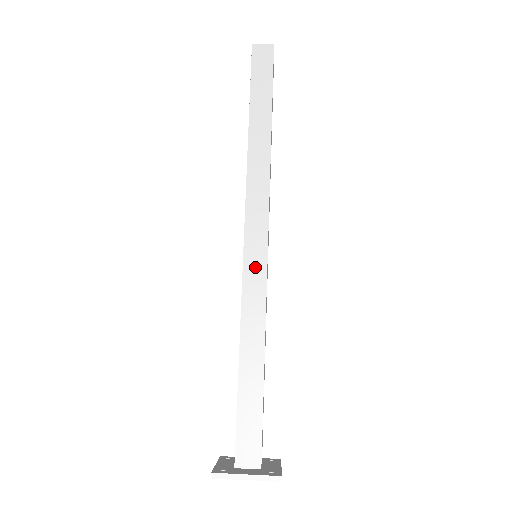
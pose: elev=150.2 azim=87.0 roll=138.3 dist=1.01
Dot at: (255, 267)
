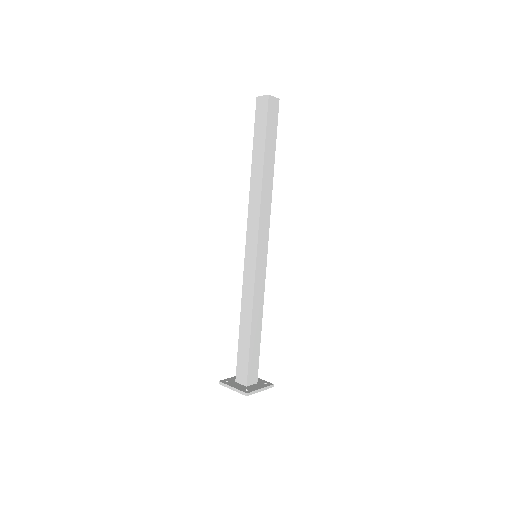
Dot at: (250, 265)
